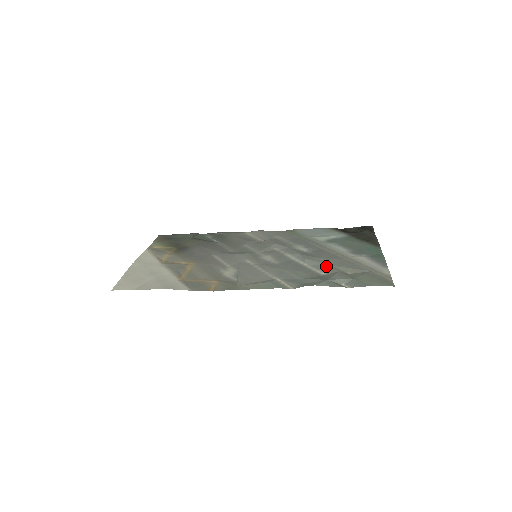
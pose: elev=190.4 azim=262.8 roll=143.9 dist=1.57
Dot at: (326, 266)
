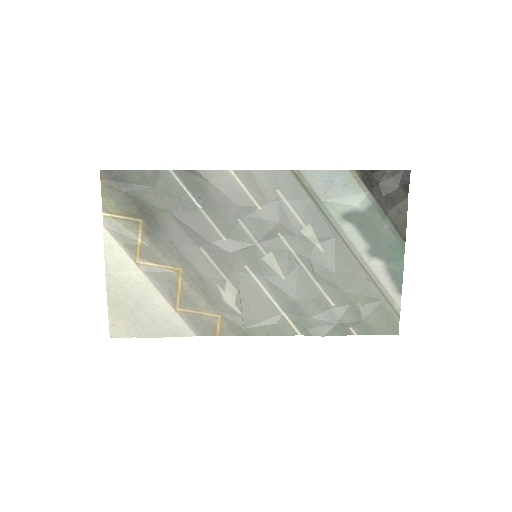
Dot at: (337, 291)
